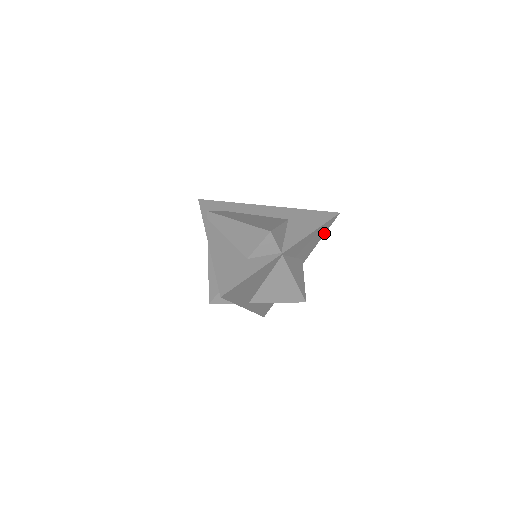
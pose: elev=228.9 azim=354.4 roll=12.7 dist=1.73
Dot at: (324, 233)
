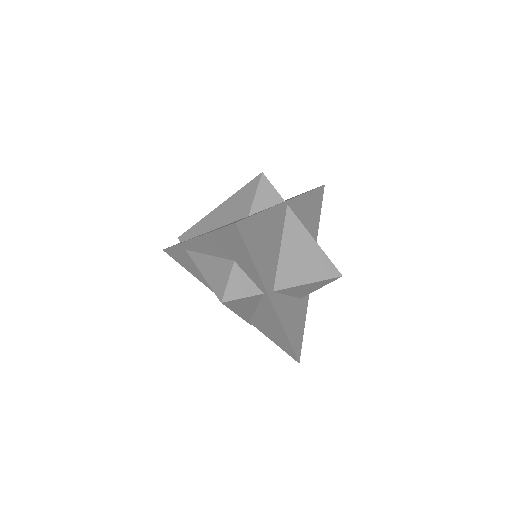
Dot at: (319, 213)
